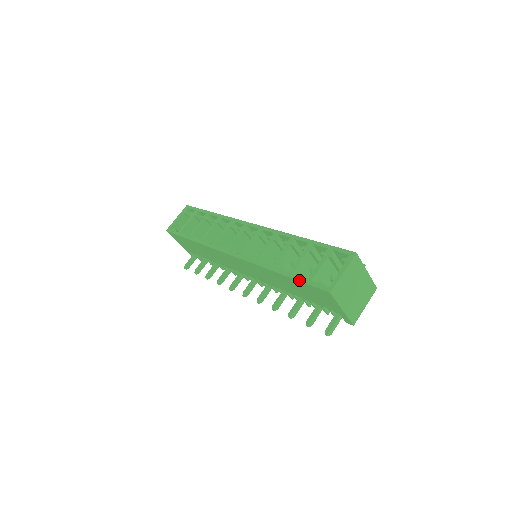
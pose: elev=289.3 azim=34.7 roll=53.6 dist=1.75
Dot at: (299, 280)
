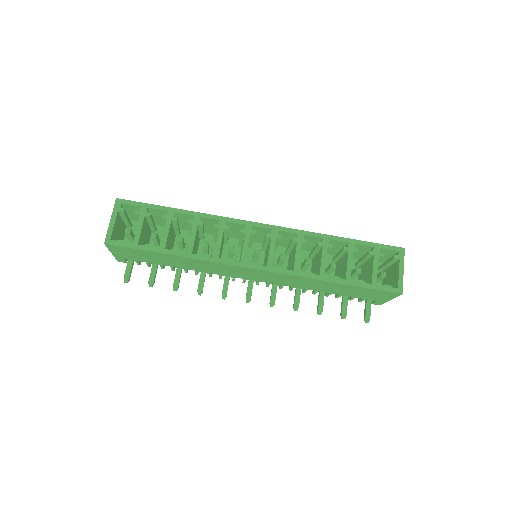
Dot at: (363, 286)
